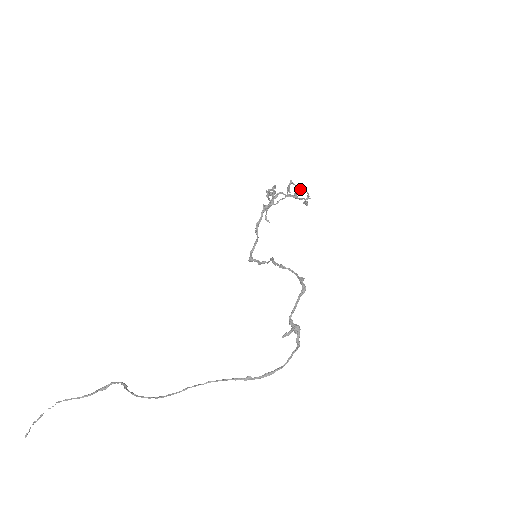
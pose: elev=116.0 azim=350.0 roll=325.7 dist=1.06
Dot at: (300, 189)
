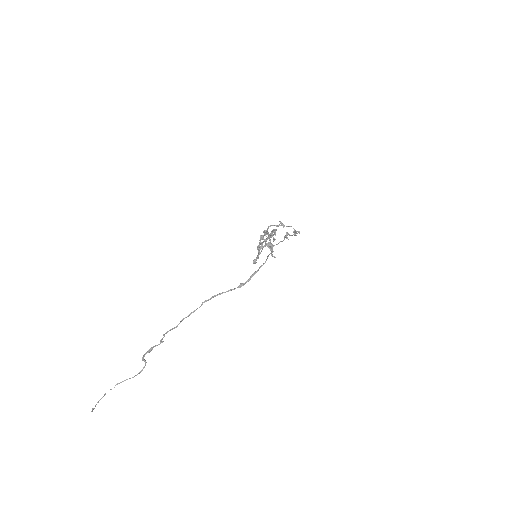
Dot at: (294, 234)
